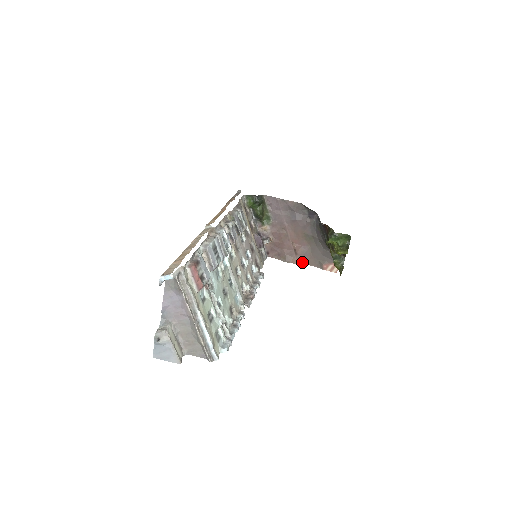
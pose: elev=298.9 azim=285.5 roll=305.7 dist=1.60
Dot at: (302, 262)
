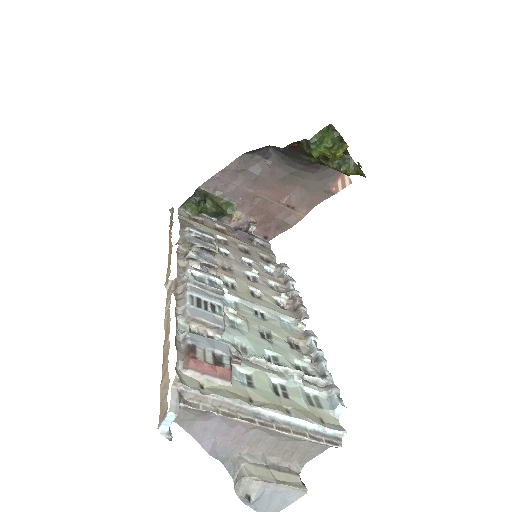
Dot at: (307, 210)
